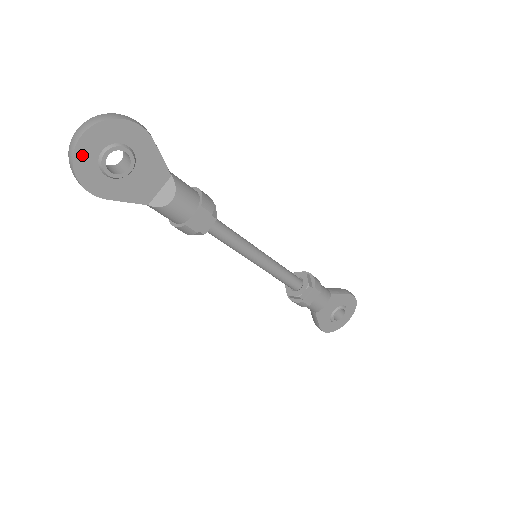
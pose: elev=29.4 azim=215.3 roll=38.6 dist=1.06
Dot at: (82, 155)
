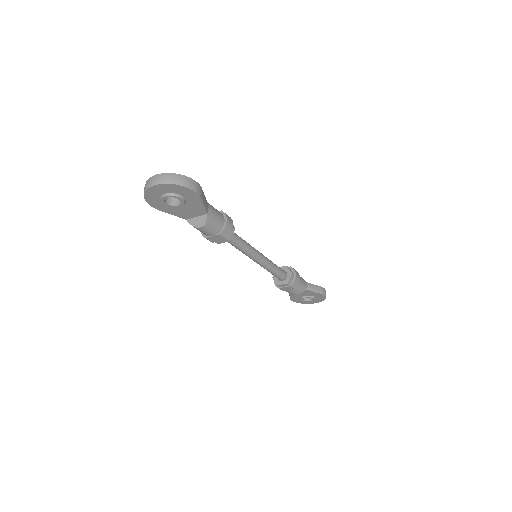
Dot at: (151, 192)
